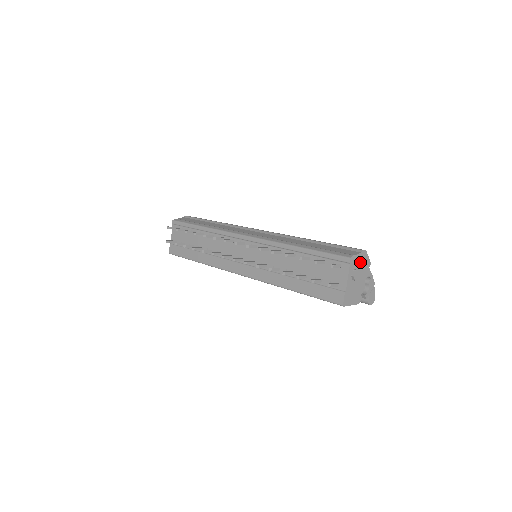
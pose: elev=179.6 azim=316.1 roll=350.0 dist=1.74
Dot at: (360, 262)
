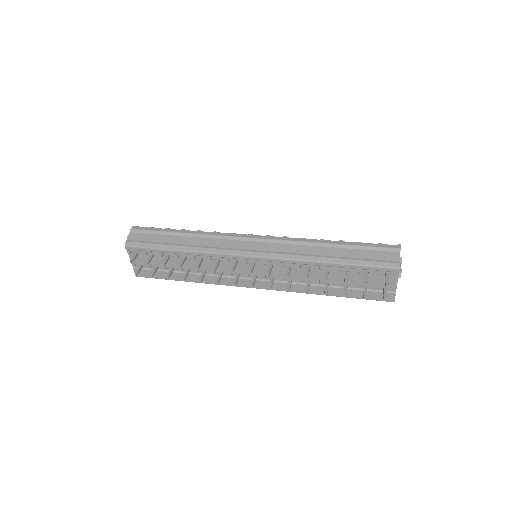
Dot at: occluded
